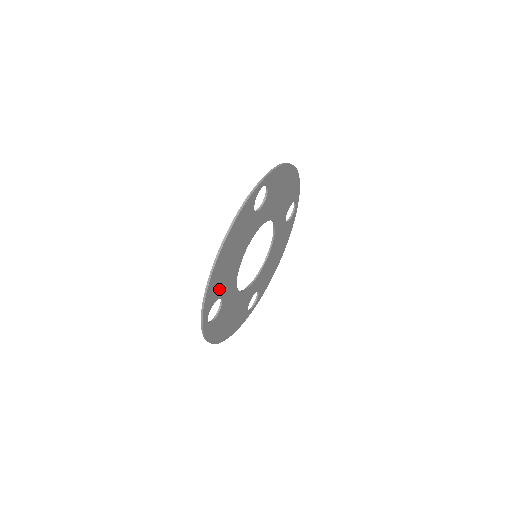
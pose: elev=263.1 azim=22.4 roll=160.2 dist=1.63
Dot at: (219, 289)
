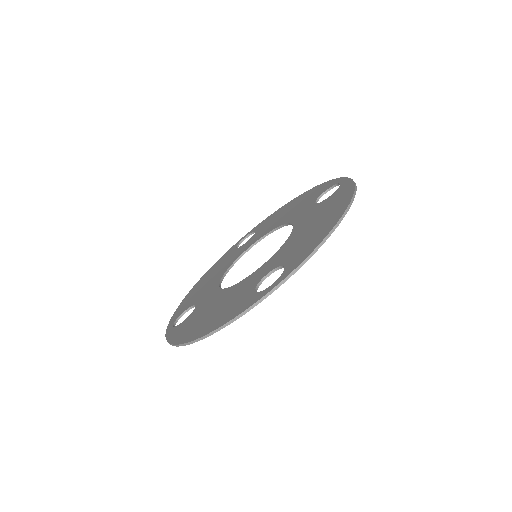
Dot at: occluded
